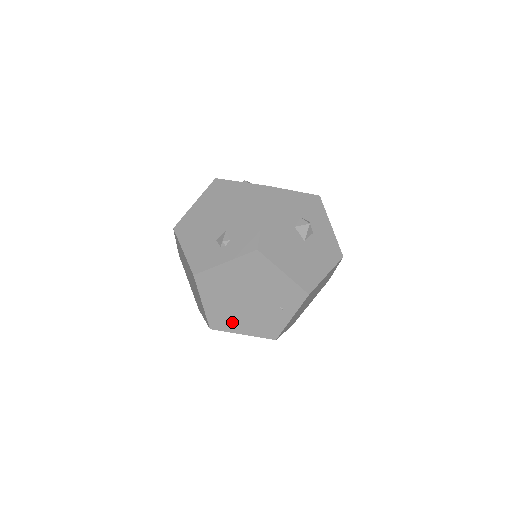
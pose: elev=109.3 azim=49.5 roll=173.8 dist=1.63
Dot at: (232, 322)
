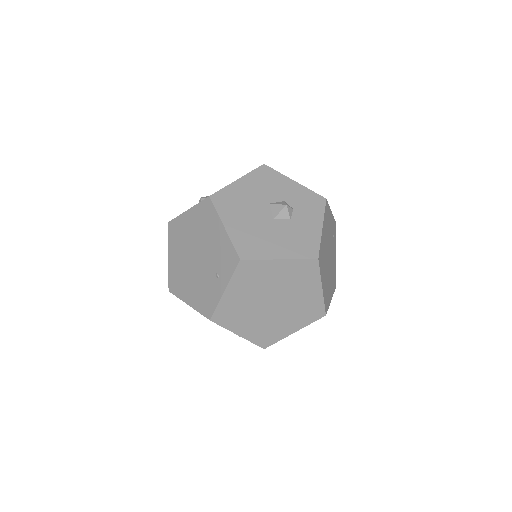
Dot at: (183, 286)
